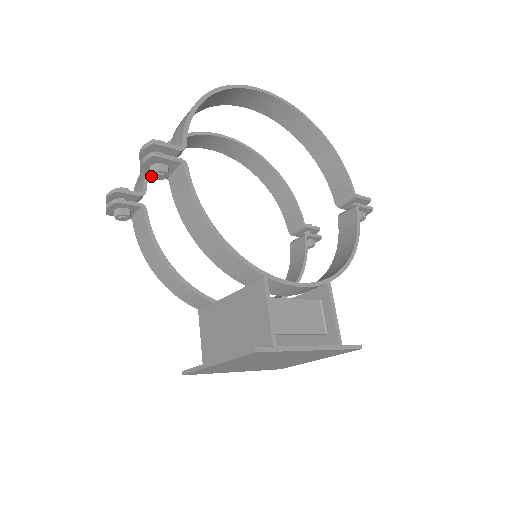
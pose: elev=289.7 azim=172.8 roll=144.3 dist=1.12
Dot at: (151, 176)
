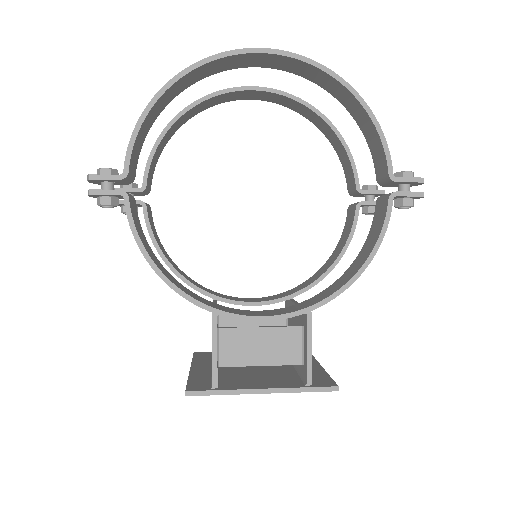
Dot at: (102, 206)
